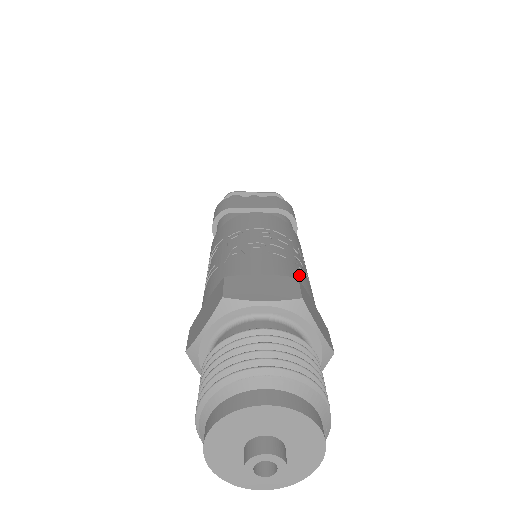
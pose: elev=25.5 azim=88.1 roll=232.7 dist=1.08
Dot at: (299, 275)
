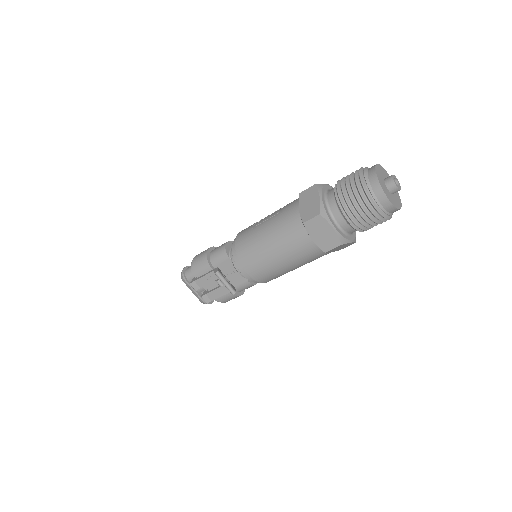
Dot at: occluded
